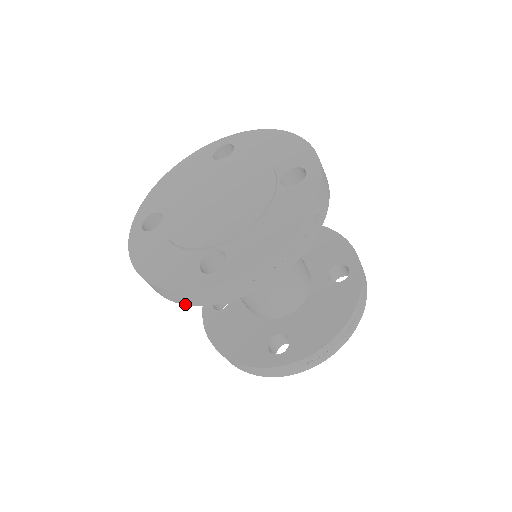
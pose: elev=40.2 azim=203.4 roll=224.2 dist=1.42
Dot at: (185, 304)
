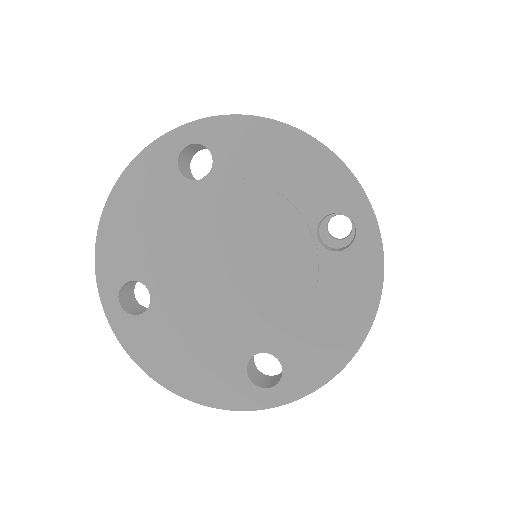
Dot at: occluded
